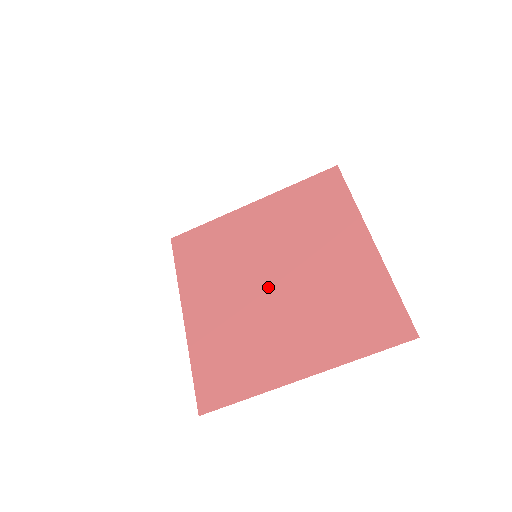
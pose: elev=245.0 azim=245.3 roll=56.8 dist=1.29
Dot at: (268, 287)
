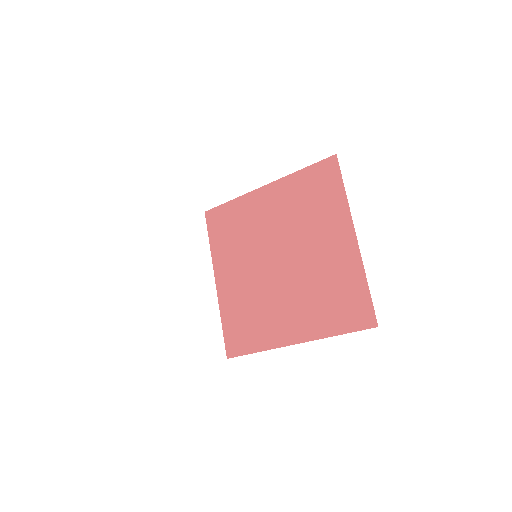
Dot at: (274, 267)
